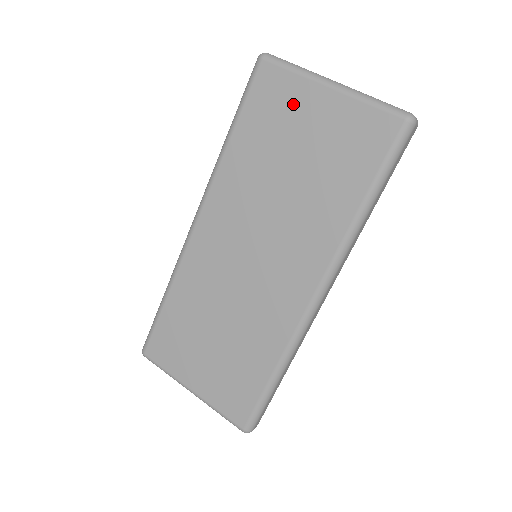
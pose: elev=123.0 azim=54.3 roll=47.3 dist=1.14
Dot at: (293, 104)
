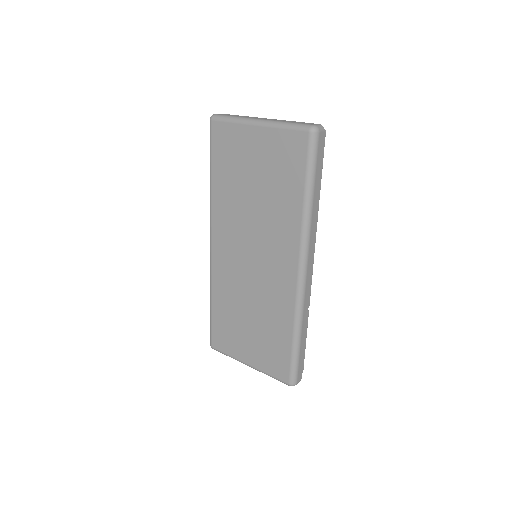
Dot at: (240, 144)
